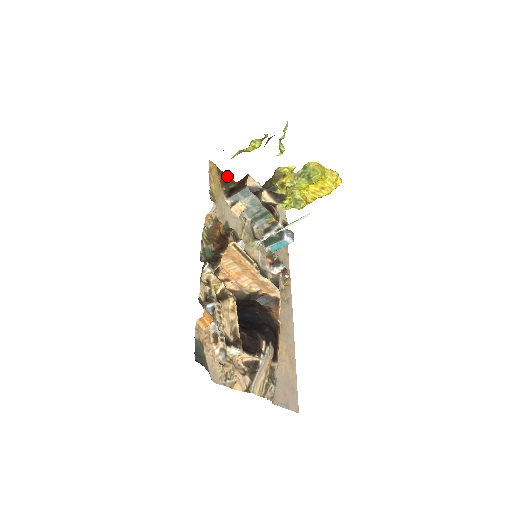
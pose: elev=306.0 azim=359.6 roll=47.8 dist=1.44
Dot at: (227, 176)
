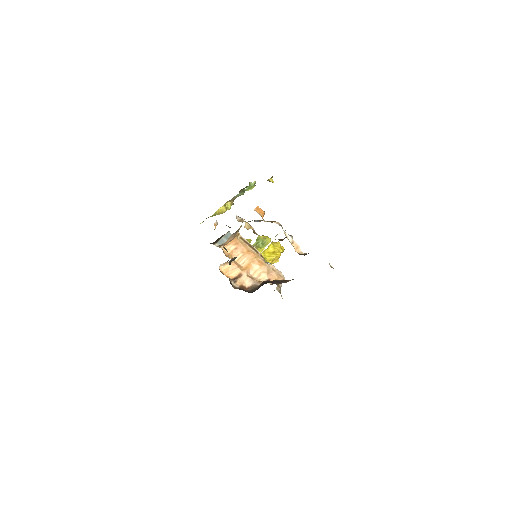
Dot at: occluded
